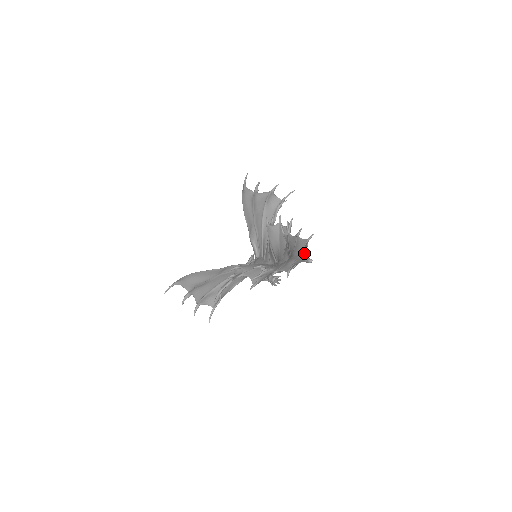
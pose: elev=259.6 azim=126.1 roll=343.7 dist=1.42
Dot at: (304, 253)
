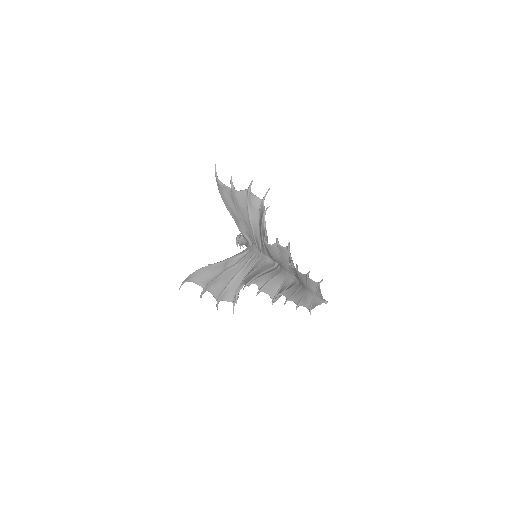
Dot at: (319, 295)
